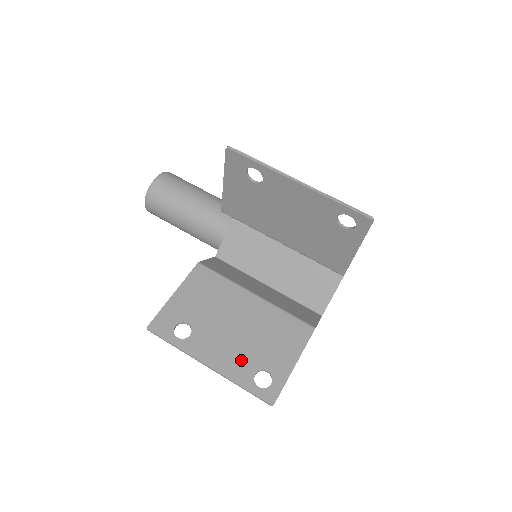
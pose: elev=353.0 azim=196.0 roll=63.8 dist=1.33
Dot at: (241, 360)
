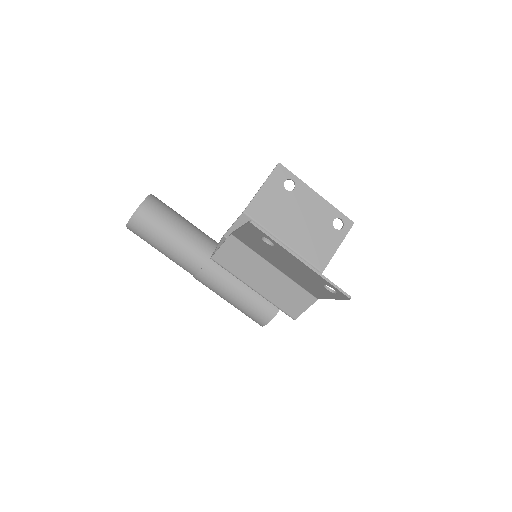
Dot at: occluded
